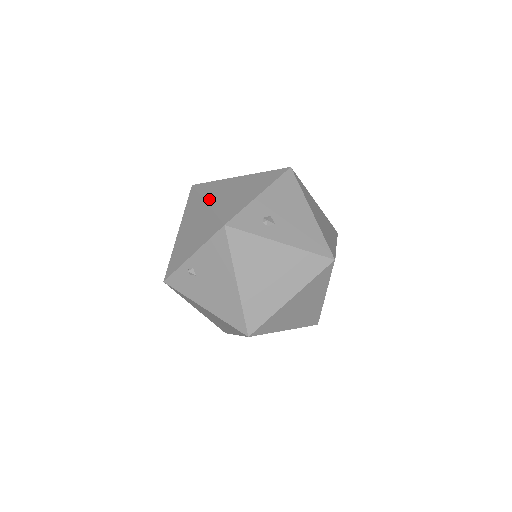
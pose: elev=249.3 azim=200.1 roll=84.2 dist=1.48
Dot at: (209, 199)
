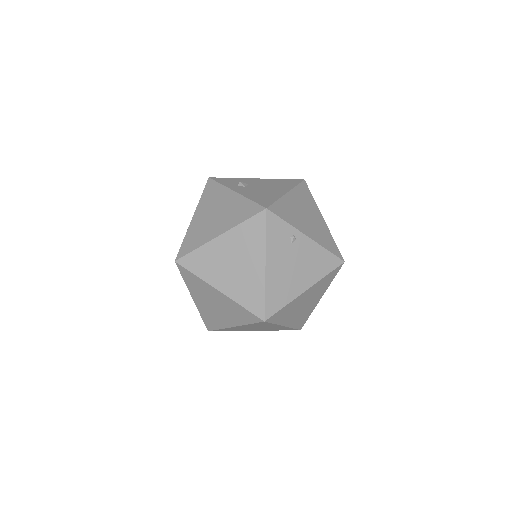
Dot at: occluded
